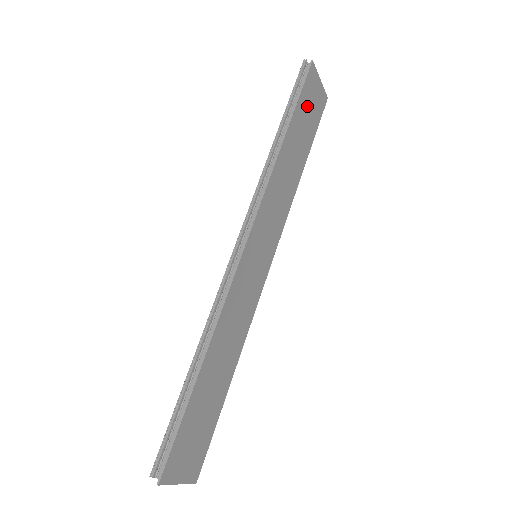
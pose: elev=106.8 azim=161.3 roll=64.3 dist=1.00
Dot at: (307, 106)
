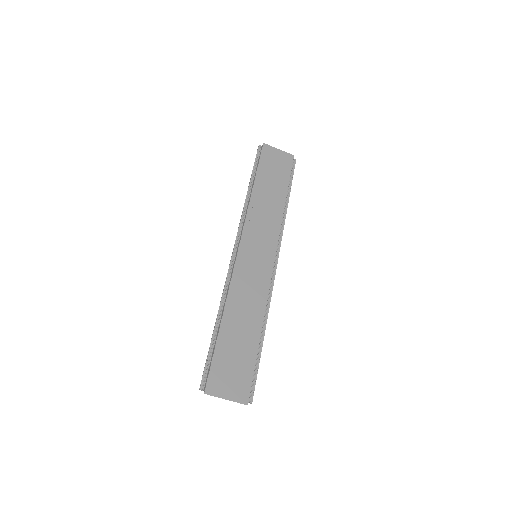
Dot at: (271, 166)
